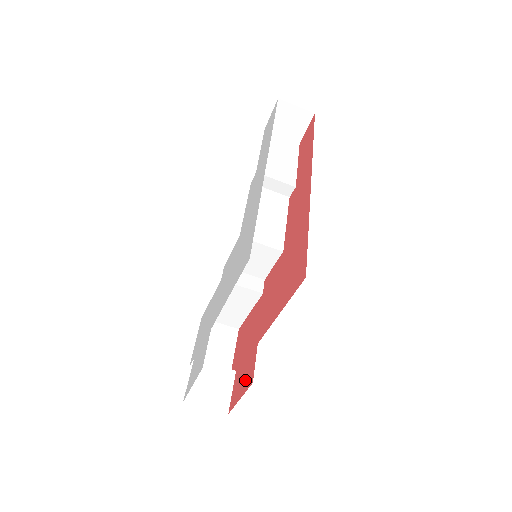
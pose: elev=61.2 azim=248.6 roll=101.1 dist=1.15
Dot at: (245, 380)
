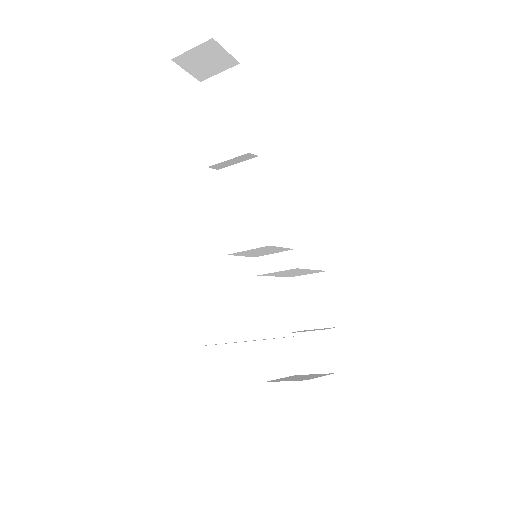
Dot at: occluded
